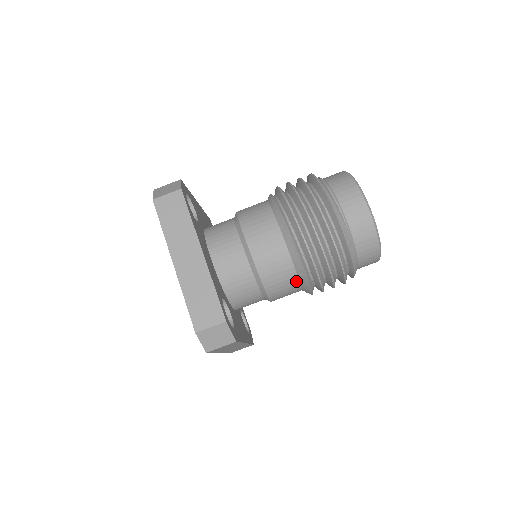
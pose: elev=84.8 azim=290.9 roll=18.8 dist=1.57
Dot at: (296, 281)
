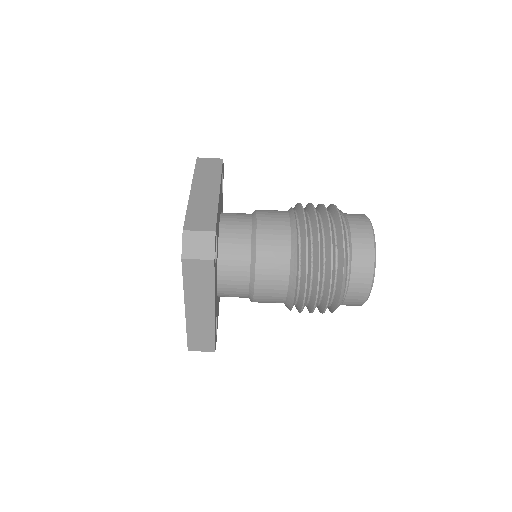
Dot at: occluded
